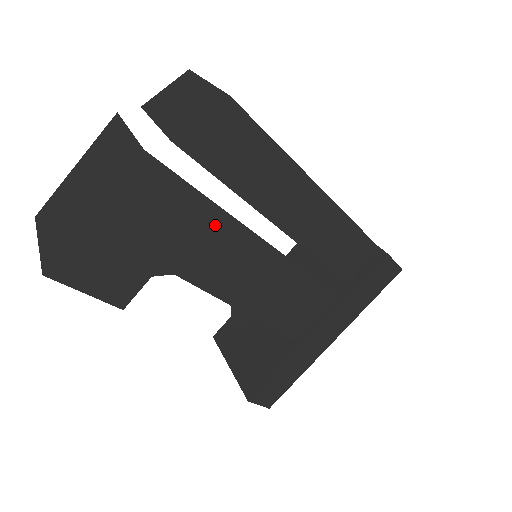
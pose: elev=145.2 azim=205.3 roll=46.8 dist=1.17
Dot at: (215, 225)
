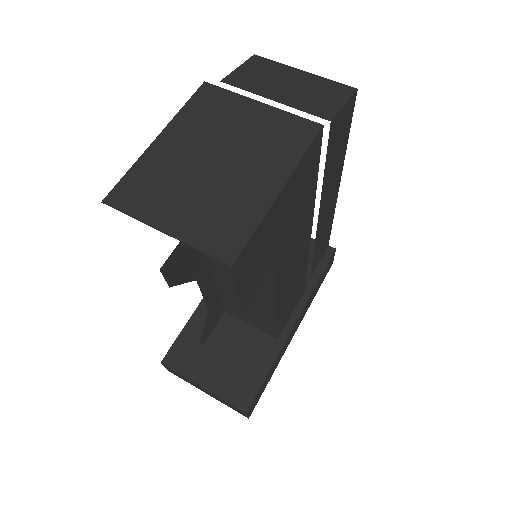
Dot at: (307, 214)
